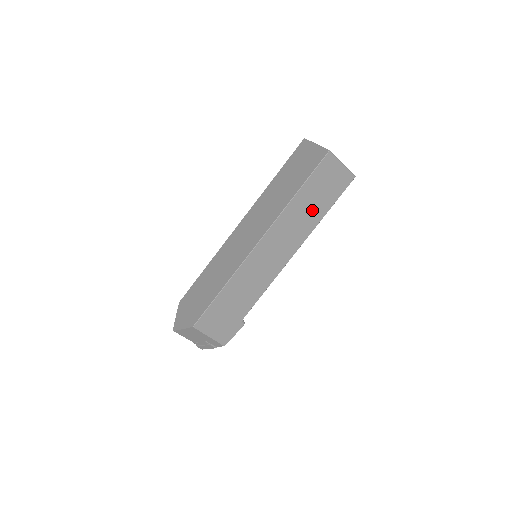
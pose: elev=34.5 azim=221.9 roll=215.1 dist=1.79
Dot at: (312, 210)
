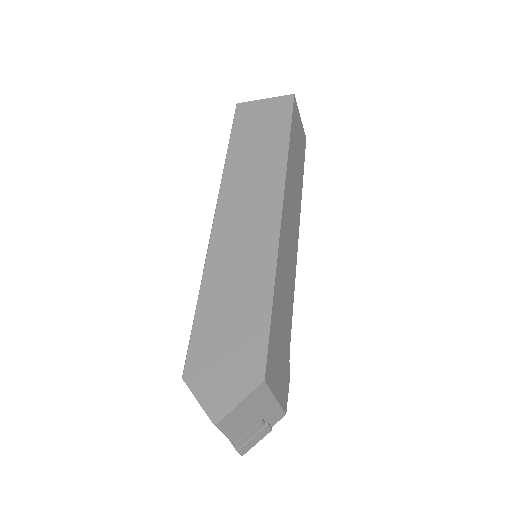
Dot at: (297, 172)
